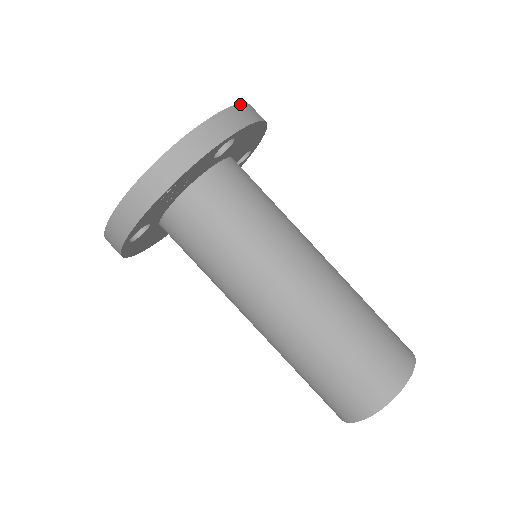
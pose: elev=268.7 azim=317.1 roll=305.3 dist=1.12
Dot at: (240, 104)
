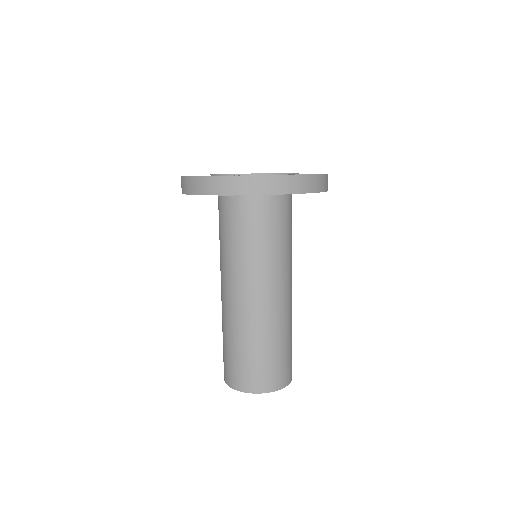
Dot at: occluded
